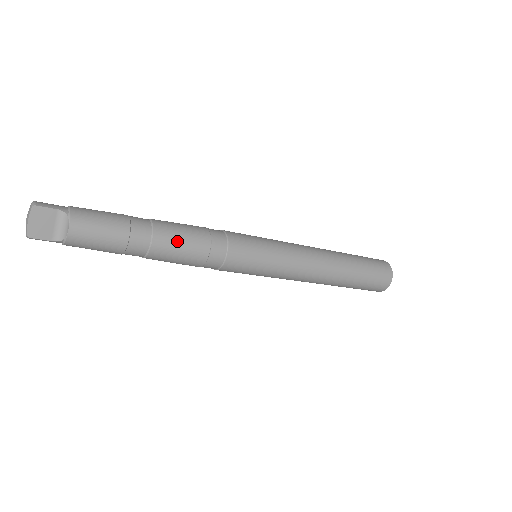
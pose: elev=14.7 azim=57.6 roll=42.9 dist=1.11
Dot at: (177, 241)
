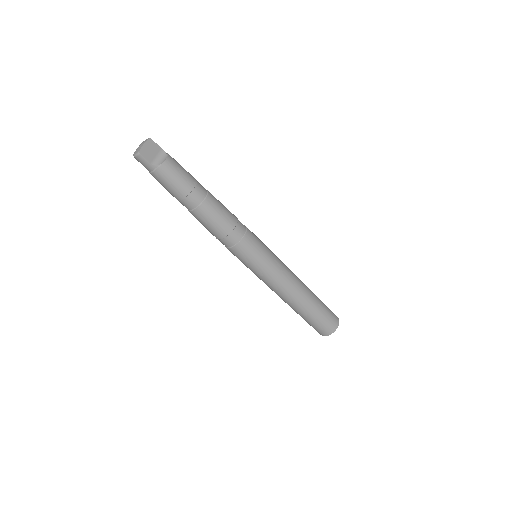
Dot at: (220, 206)
